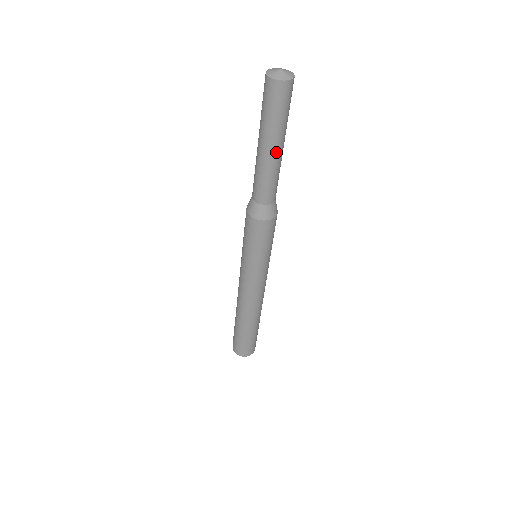
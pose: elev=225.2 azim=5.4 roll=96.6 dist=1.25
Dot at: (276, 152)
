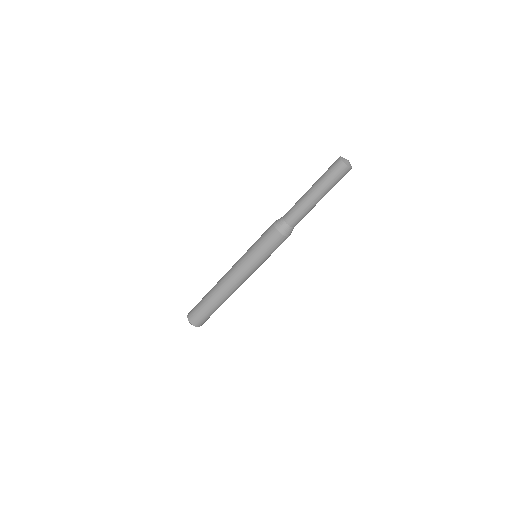
Dot at: occluded
